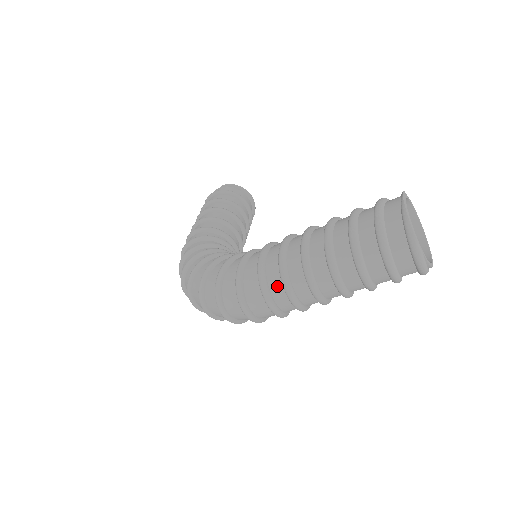
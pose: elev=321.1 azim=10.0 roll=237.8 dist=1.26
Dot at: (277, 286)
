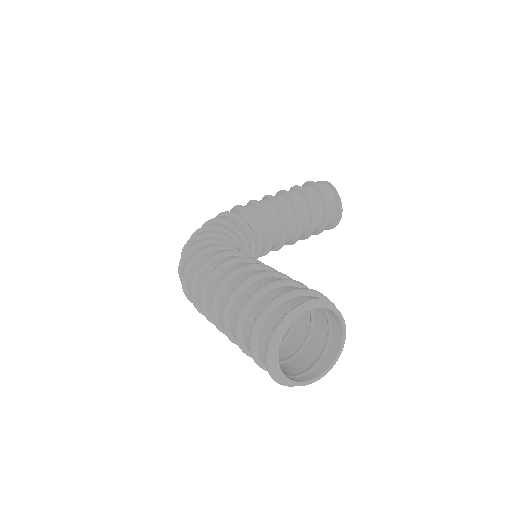
Dot at: (201, 287)
